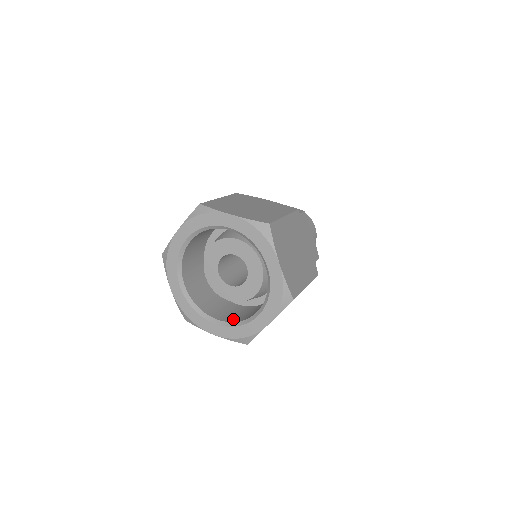
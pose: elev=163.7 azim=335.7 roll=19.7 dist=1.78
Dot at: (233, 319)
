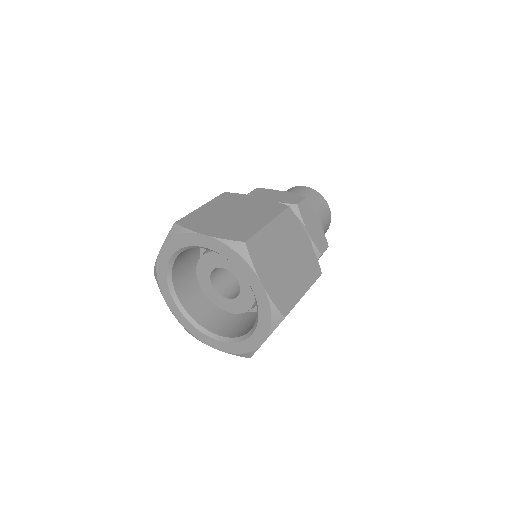
Dot at: (233, 333)
